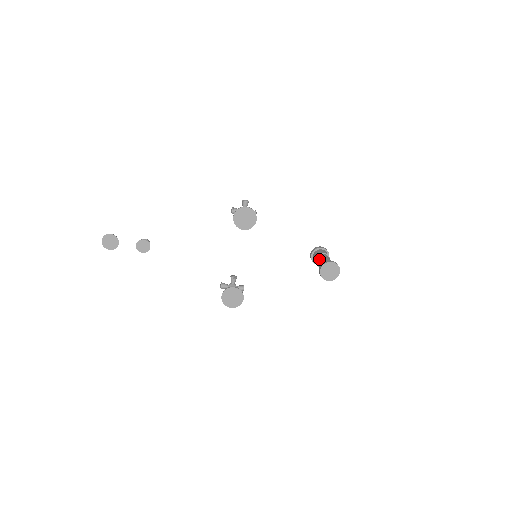
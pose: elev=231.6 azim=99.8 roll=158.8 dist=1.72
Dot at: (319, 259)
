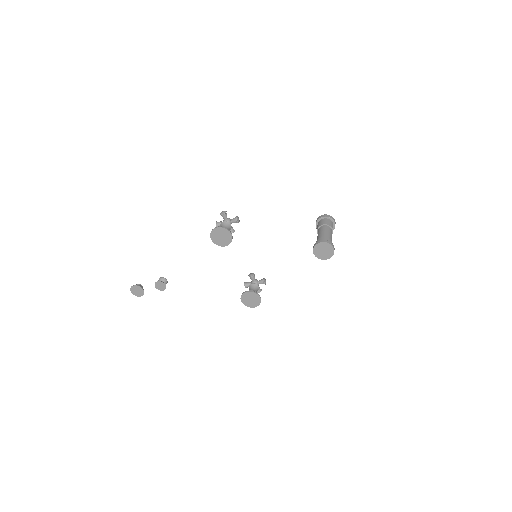
Dot at: occluded
